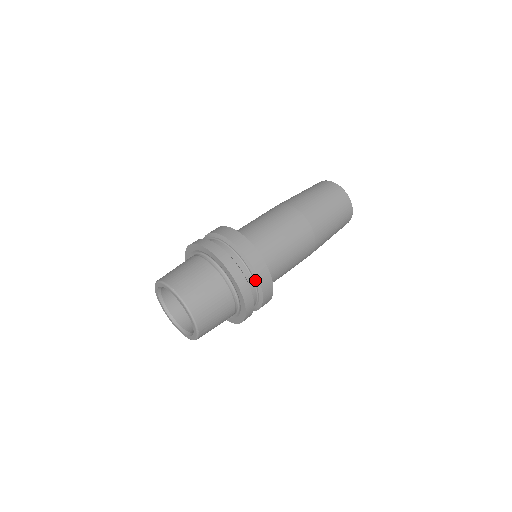
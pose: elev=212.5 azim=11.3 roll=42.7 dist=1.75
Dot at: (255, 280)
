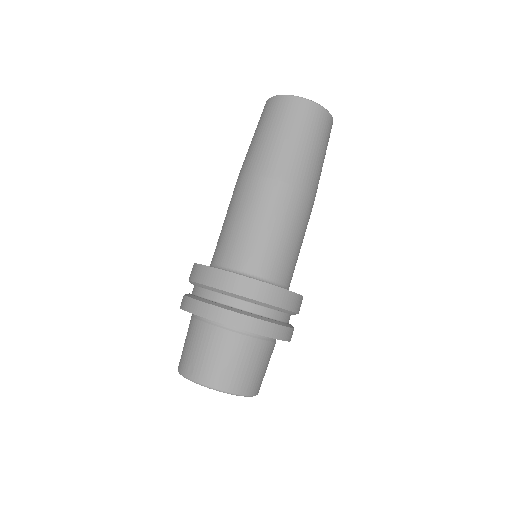
Dot at: occluded
